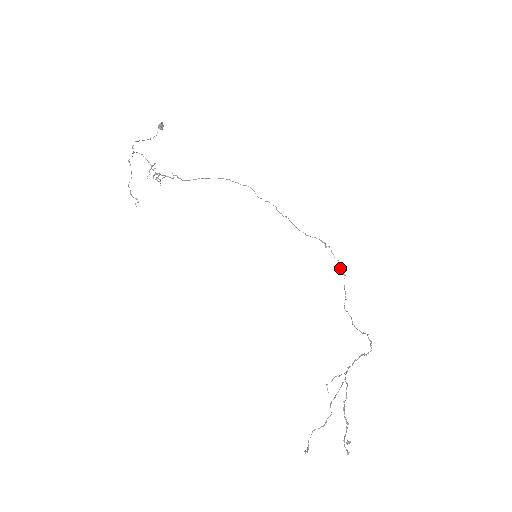
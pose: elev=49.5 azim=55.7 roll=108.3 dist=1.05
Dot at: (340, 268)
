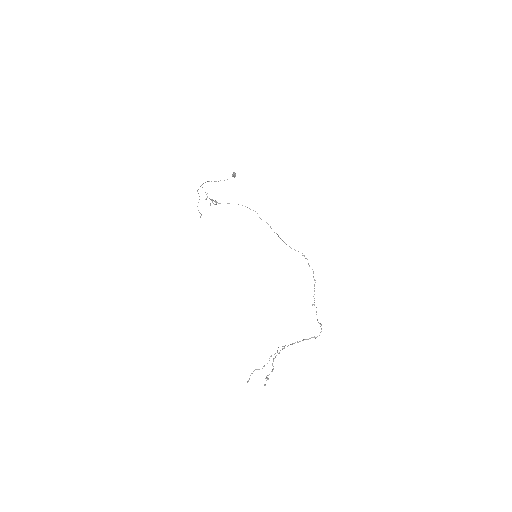
Dot at: occluded
